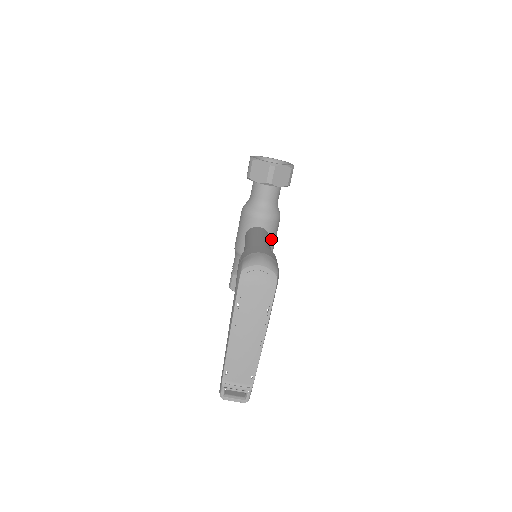
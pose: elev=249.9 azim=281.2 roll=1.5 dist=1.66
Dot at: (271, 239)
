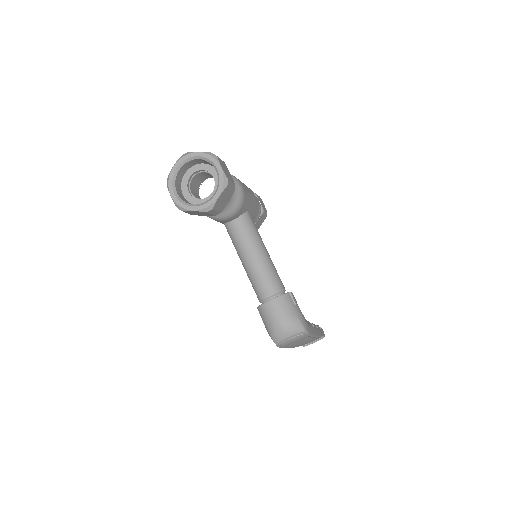
Dot at: (249, 207)
